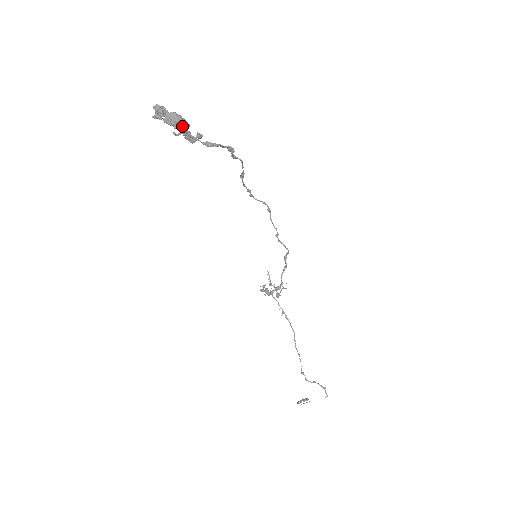
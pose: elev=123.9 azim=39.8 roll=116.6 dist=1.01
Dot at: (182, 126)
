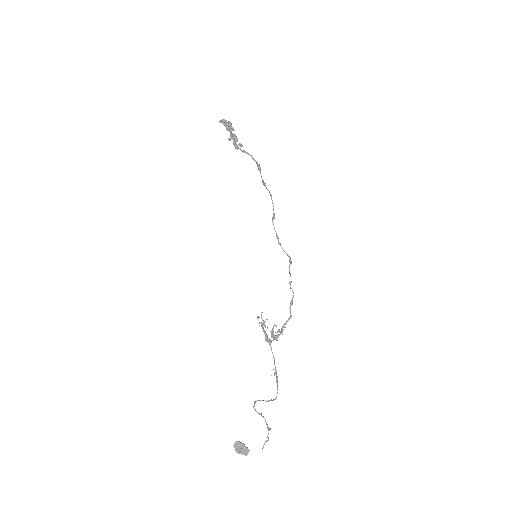
Dot at: (231, 129)
